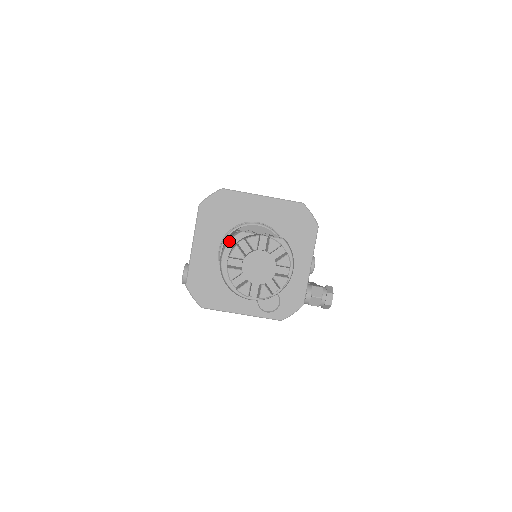
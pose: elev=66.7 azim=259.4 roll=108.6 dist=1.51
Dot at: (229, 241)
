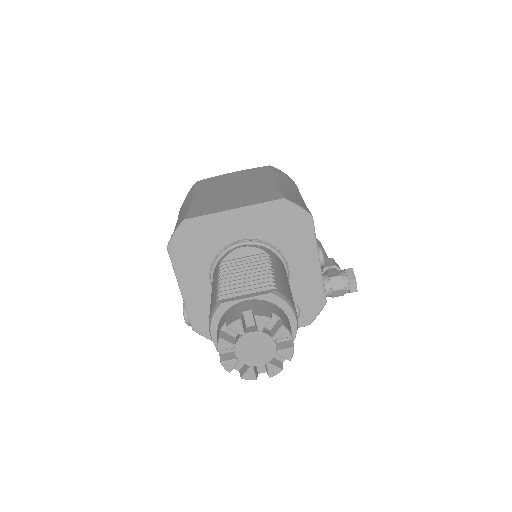
Dot at: (211, 319)
